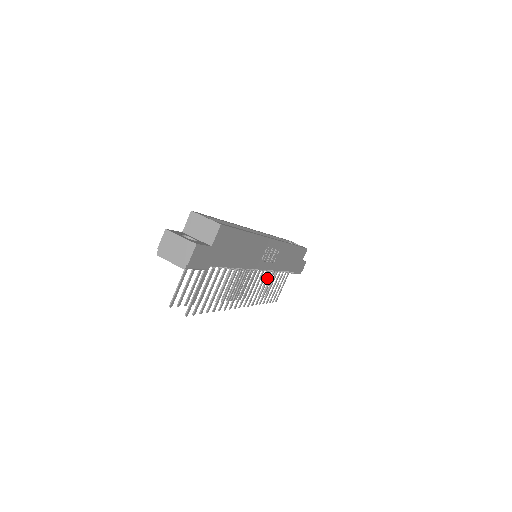
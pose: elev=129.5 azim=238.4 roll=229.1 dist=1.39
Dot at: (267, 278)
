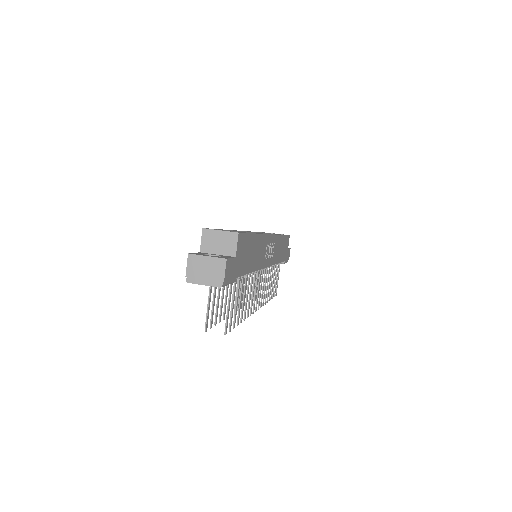
Dot at: (268, 274)
